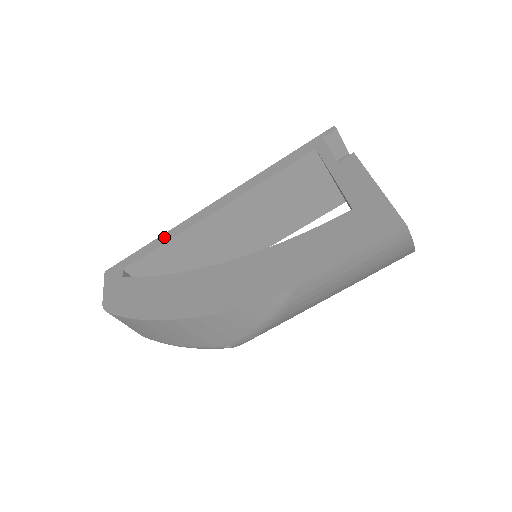
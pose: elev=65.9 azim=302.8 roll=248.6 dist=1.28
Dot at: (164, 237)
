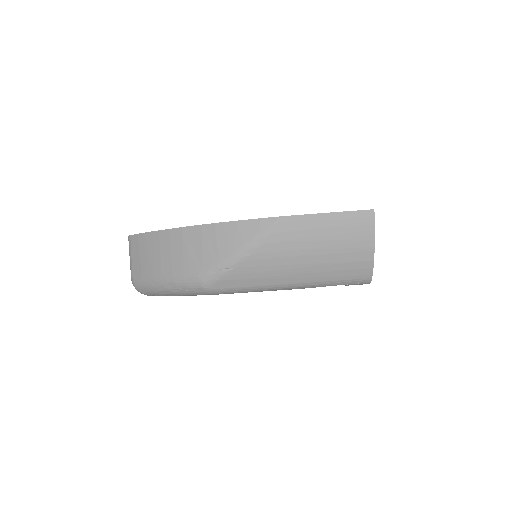
Dot at: occluded
